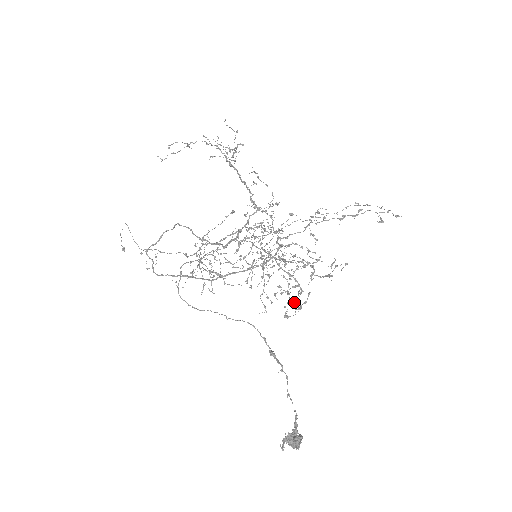
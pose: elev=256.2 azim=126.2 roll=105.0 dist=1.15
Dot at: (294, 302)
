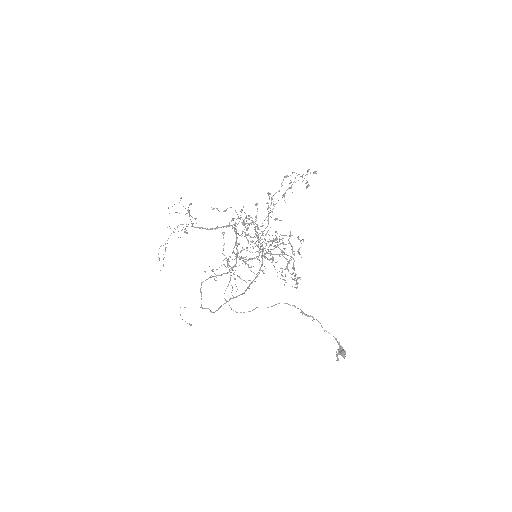
Dot at: occluded
